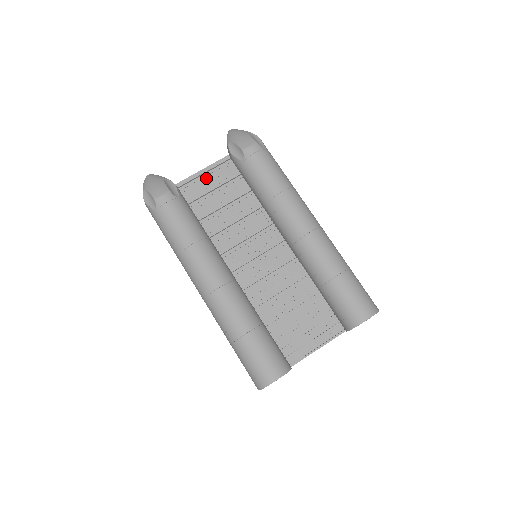
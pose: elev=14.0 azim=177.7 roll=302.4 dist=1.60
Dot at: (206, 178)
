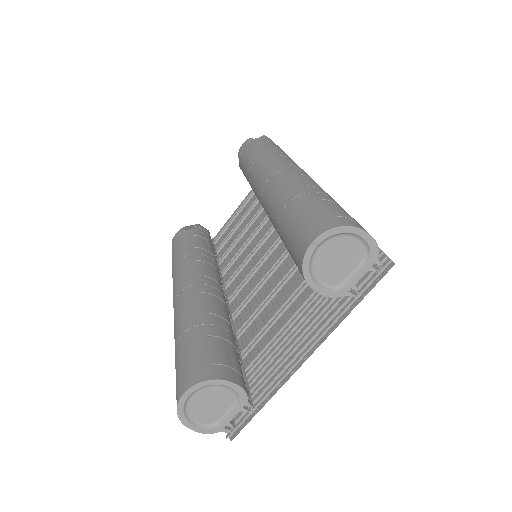
Dot at: (244, 211)
